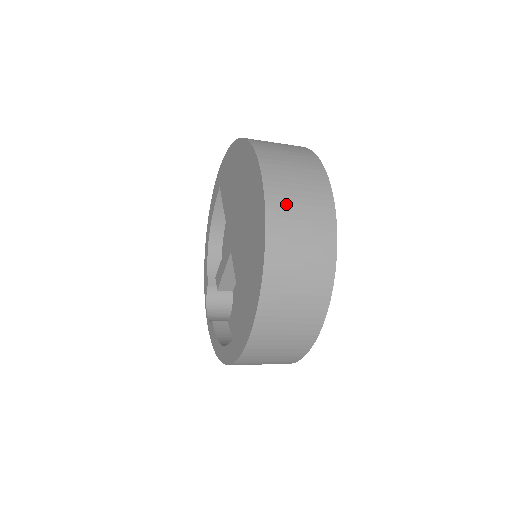
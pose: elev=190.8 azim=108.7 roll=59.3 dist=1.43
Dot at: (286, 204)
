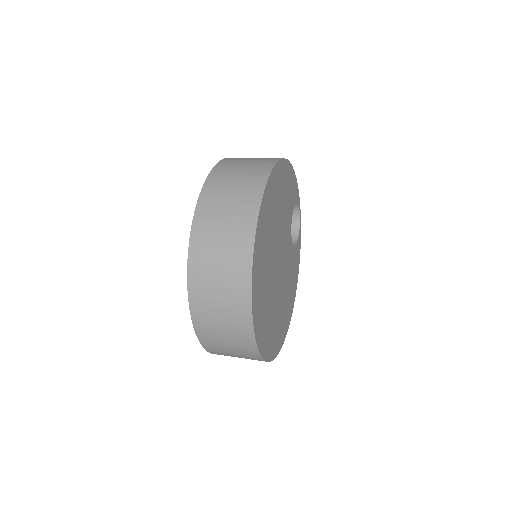
Dot at: (218, 348)
